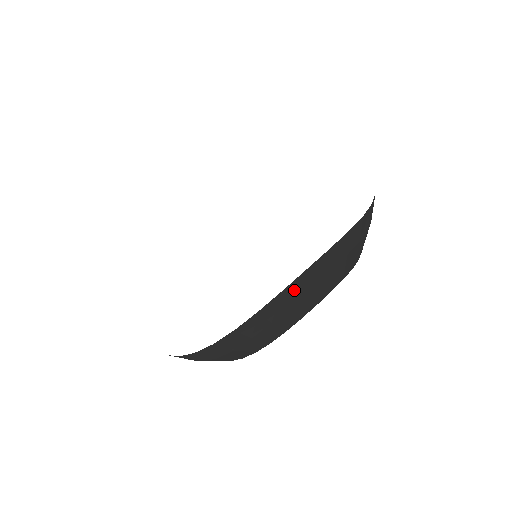
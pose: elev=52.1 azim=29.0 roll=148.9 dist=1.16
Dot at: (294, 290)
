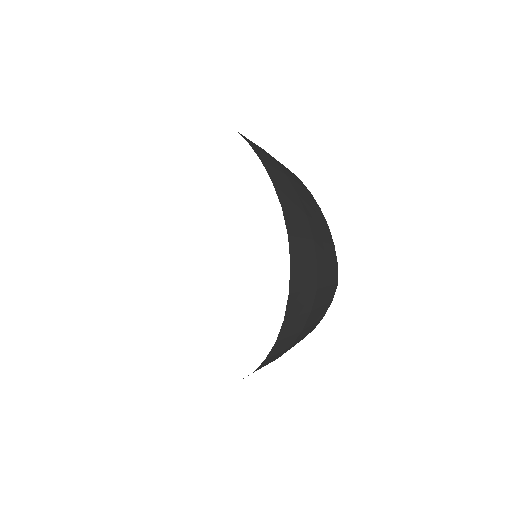
Dot at: occluded
